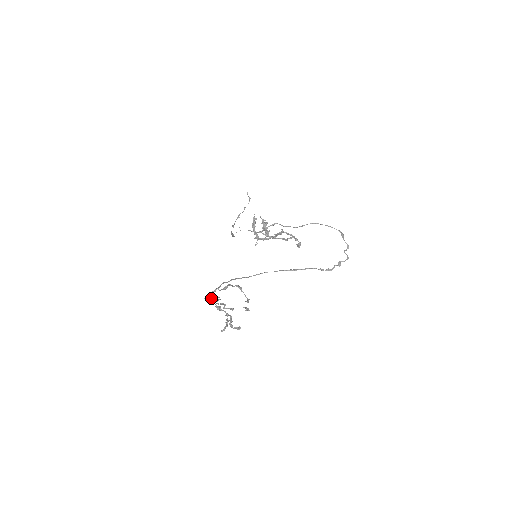
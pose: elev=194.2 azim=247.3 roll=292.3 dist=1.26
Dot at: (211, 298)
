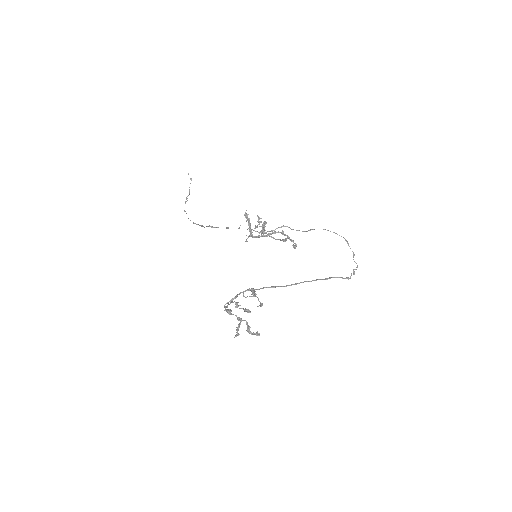
Dot at: (229, 304)
